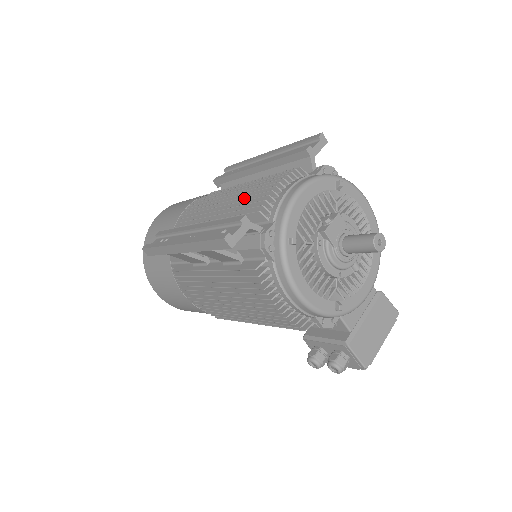
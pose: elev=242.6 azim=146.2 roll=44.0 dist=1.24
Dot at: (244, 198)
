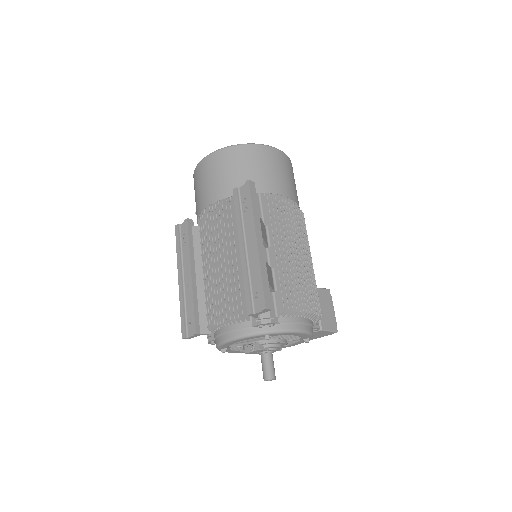
Dot at: (214, 292)
